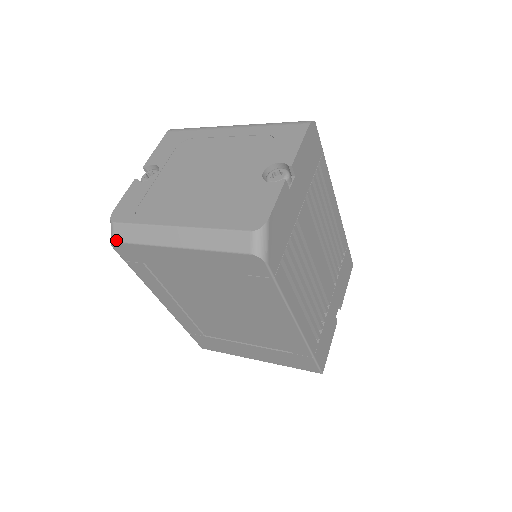
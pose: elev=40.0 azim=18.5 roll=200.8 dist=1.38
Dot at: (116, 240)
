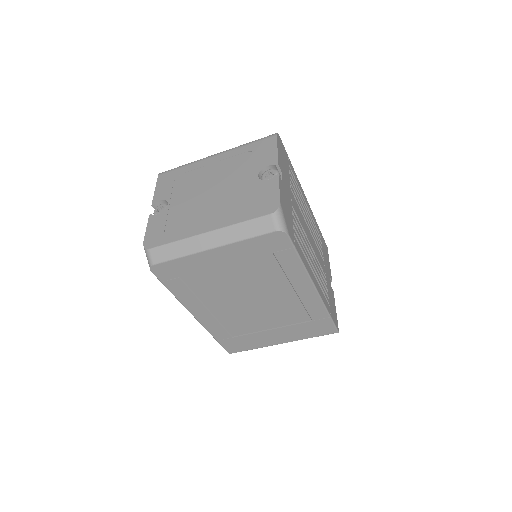
Dot at: (155, 262)
